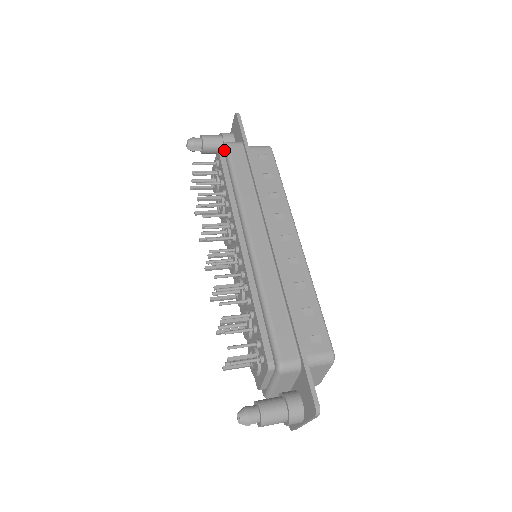
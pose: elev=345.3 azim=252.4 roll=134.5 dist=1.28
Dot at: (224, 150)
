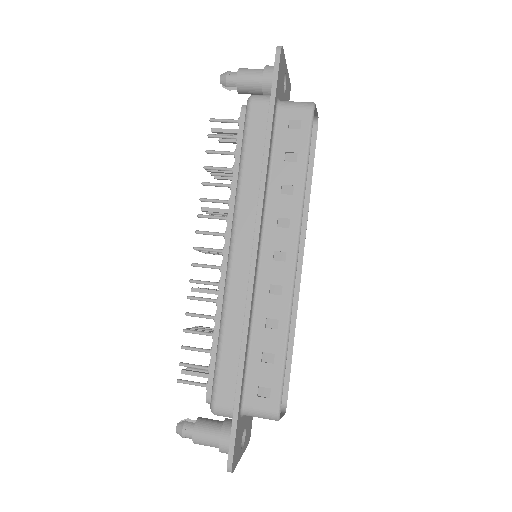
Dot at: (246, 108)
